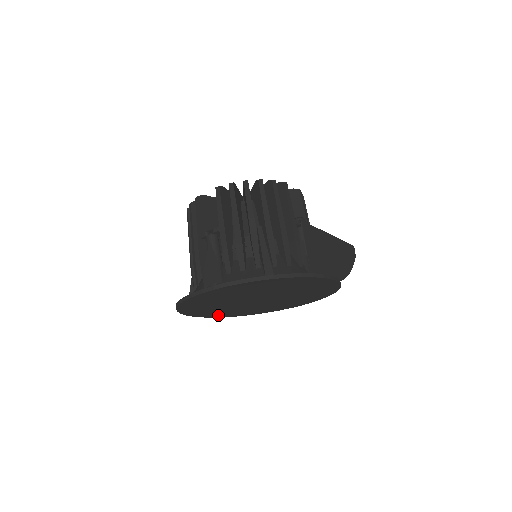
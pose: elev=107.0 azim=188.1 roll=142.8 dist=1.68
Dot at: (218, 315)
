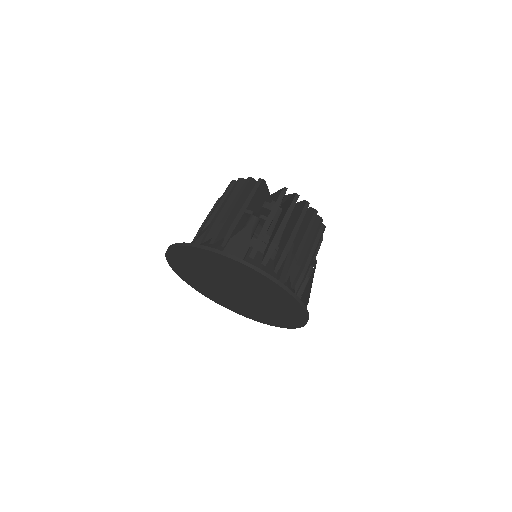
Dot at: (181, 272)
